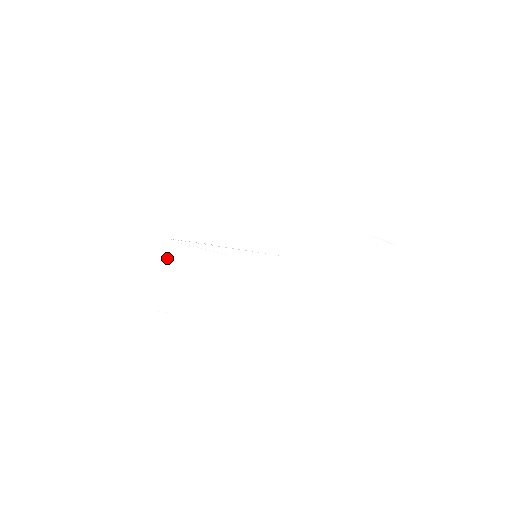
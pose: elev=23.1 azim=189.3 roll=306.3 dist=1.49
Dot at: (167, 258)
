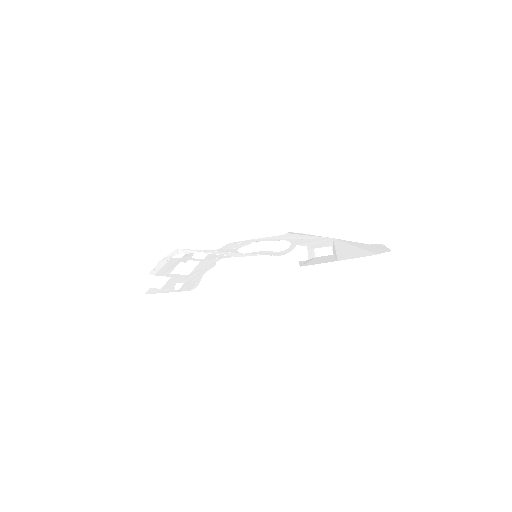
Dot at: (179, 259)
